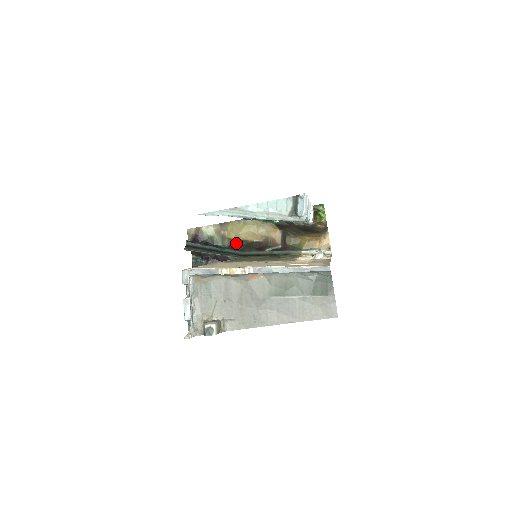
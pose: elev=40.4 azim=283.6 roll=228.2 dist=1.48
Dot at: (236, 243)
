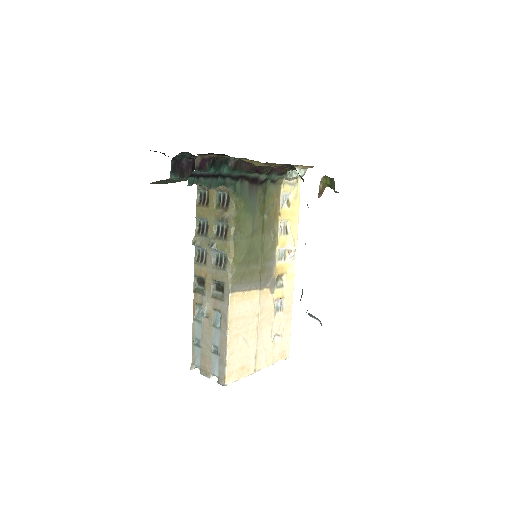
Dot at: occluded
